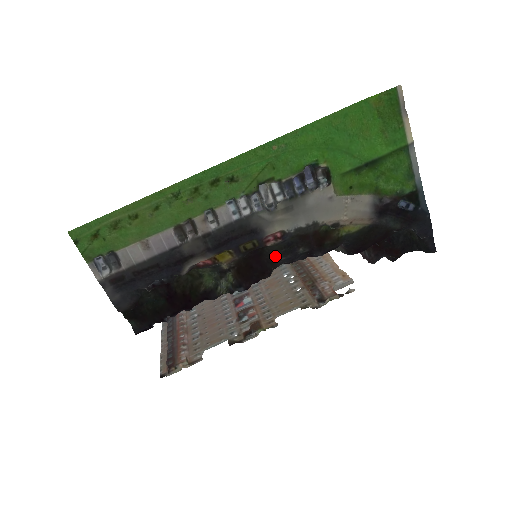
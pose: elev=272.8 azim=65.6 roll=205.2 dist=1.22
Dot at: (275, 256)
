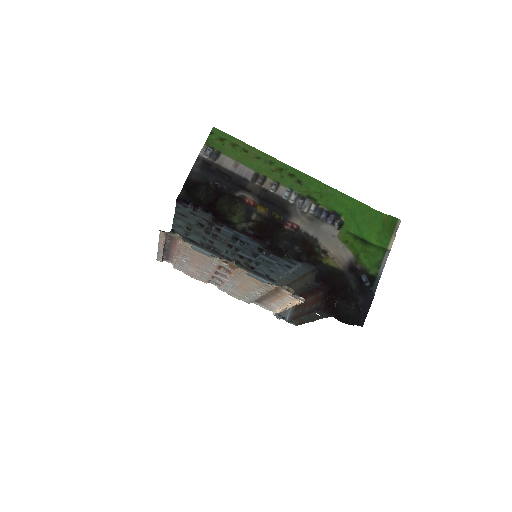
Dot at: (282, 238)
